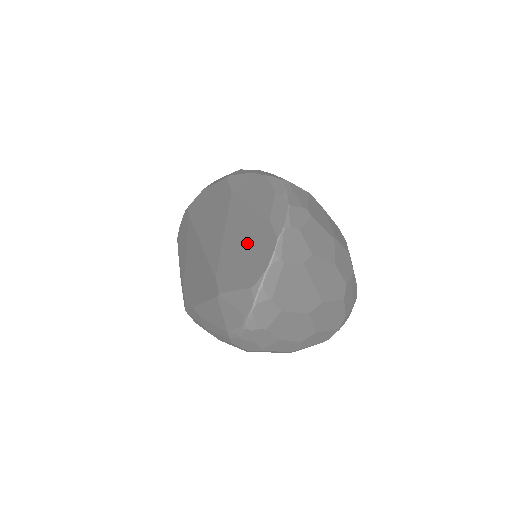
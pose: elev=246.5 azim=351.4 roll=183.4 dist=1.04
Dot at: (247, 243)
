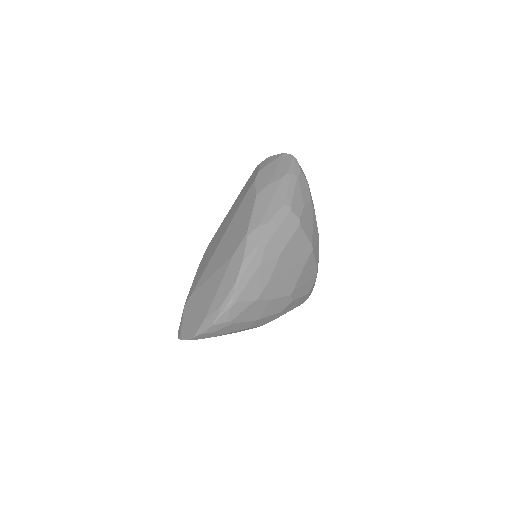
Dot at: (199, 309)
